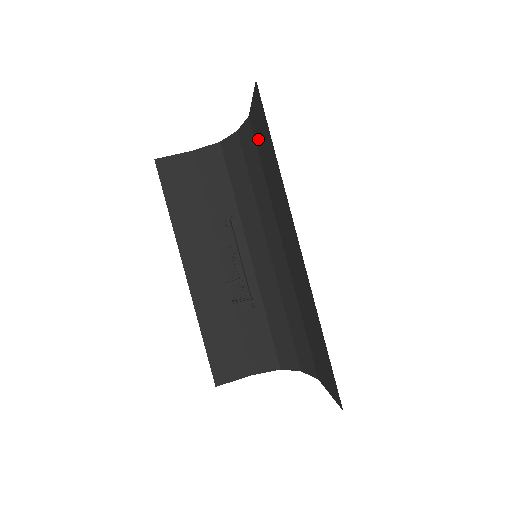
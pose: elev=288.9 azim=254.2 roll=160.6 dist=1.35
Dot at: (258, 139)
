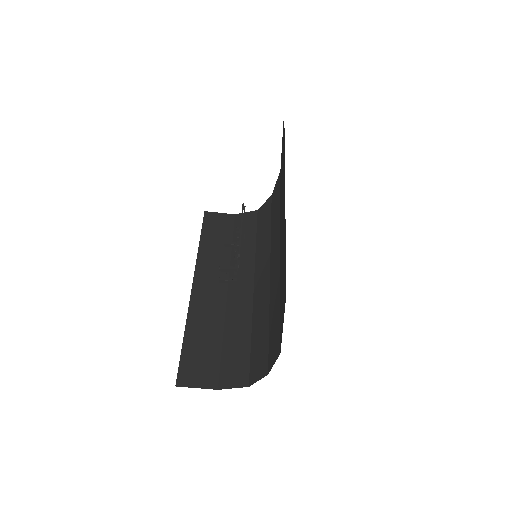
Dot at: (281, 170)
